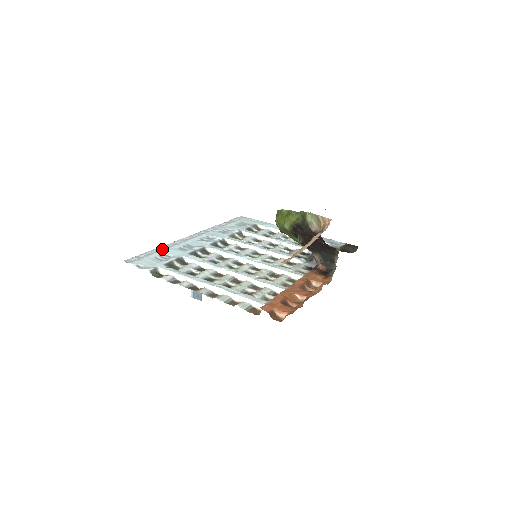
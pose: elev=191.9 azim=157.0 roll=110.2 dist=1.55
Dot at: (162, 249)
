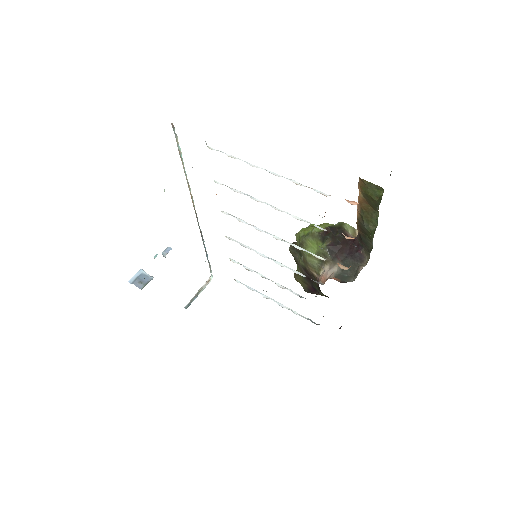
Dot at: occluded
